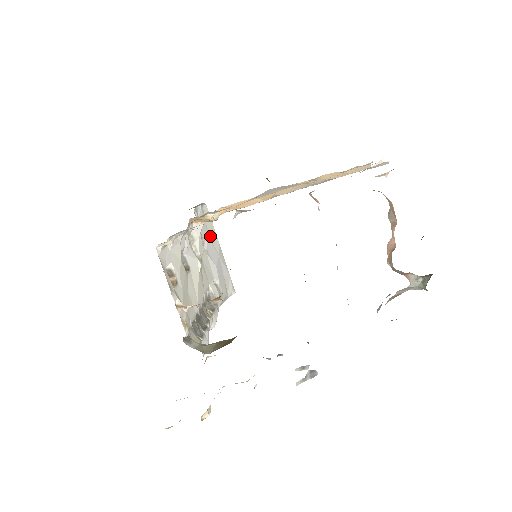
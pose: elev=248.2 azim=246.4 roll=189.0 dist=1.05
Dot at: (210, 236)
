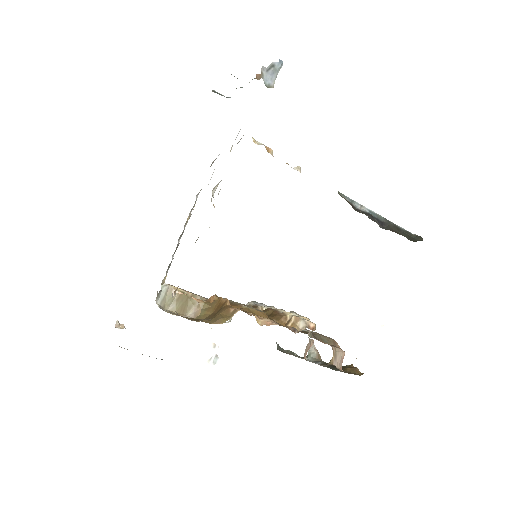
Dot at: occluded
